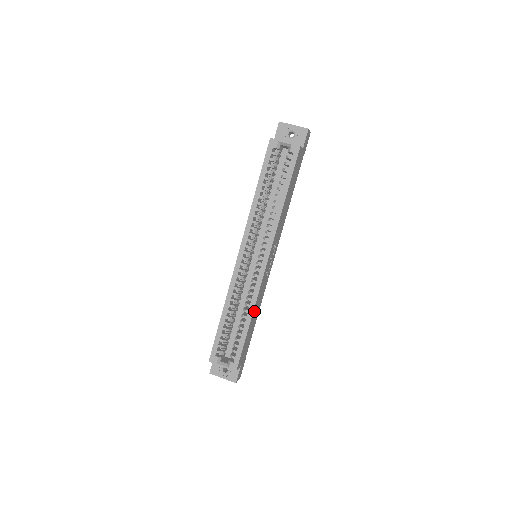
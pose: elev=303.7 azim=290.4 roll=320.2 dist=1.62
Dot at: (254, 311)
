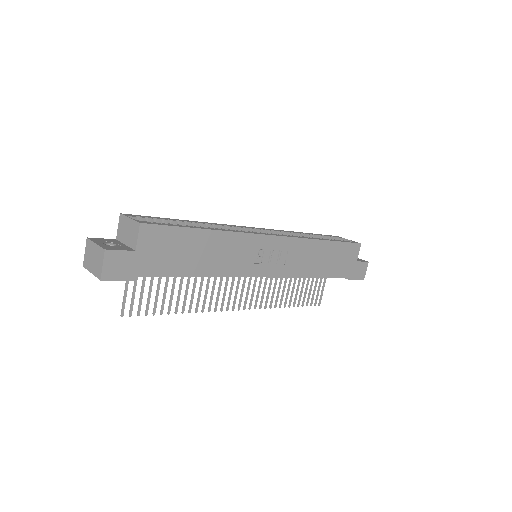
Dot at: (220, 239)
